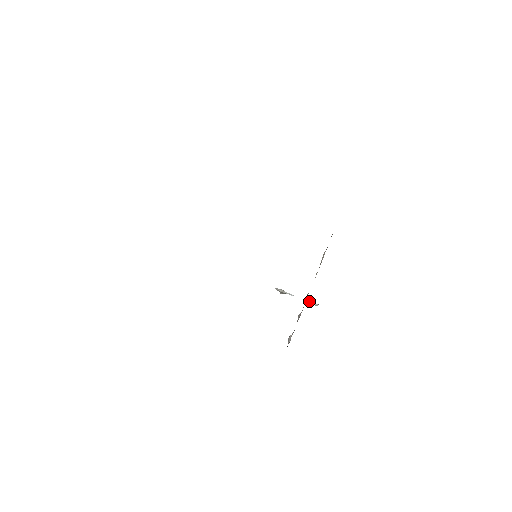
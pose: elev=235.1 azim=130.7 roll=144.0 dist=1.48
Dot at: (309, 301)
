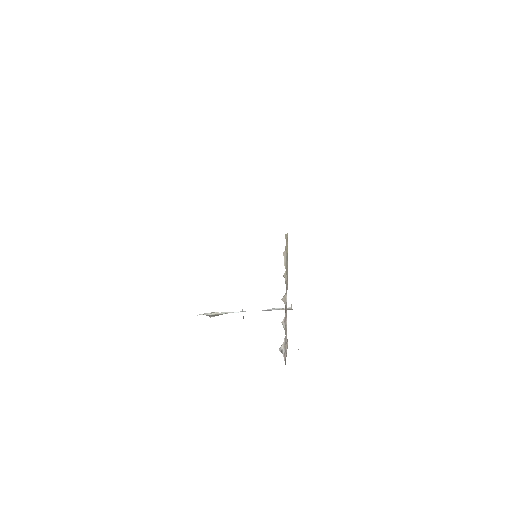
Dot at: (273, 308)
